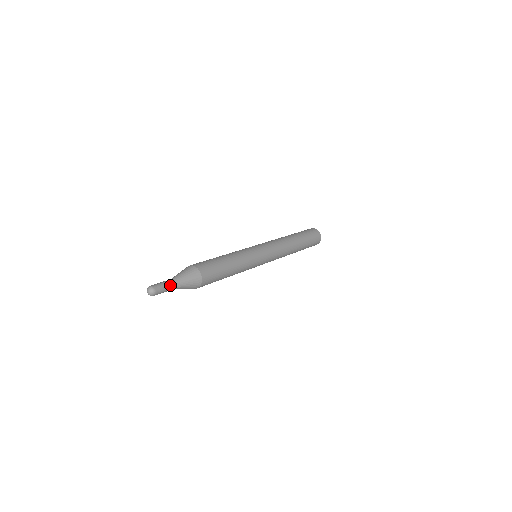
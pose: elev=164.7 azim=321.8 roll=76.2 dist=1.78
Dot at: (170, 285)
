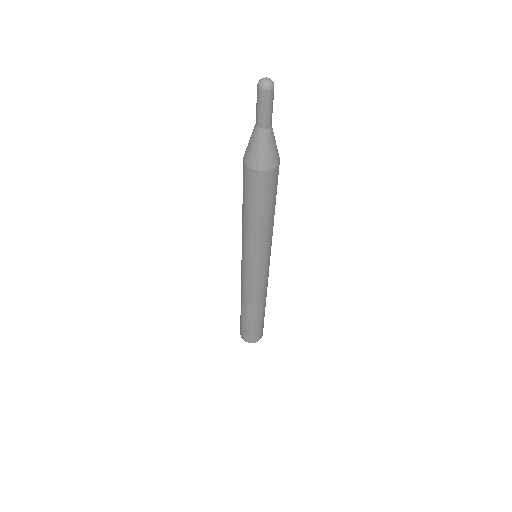
Dot at: occluded
